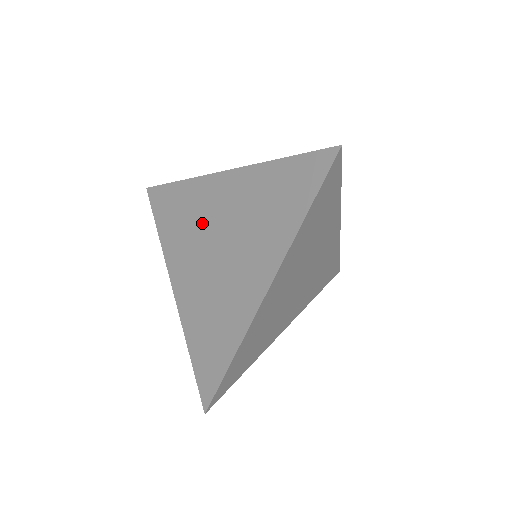
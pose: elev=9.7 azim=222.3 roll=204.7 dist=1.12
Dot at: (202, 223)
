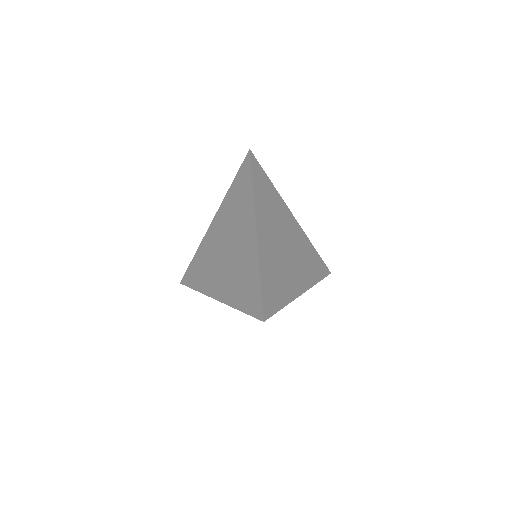
Dot at: (214, 252)
